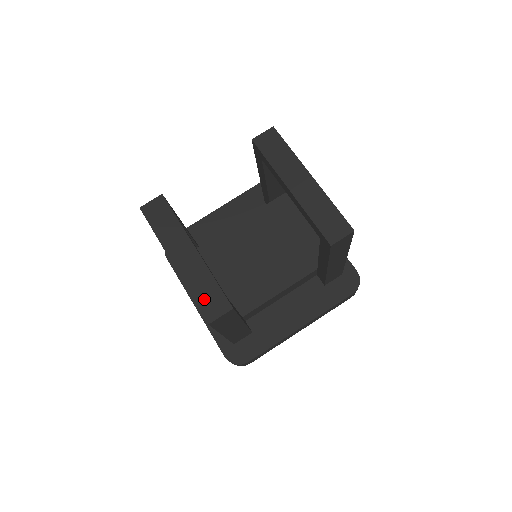
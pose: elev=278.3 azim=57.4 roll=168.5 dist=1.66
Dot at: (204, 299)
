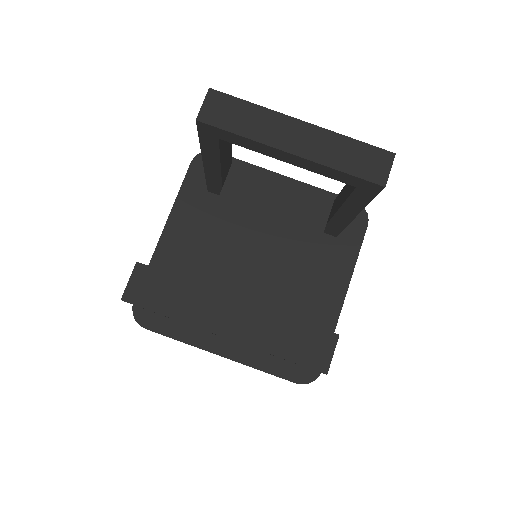
Dot at: (298, 350)
